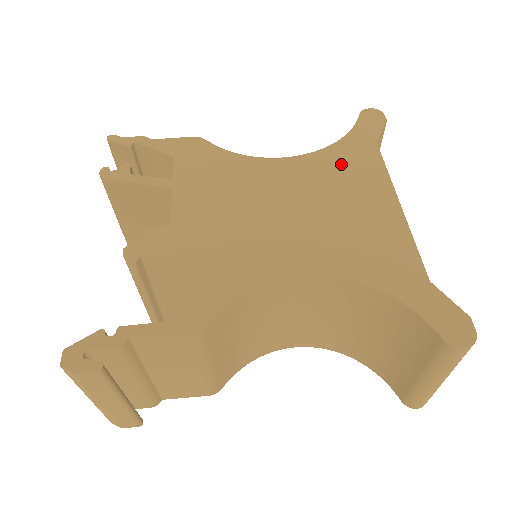
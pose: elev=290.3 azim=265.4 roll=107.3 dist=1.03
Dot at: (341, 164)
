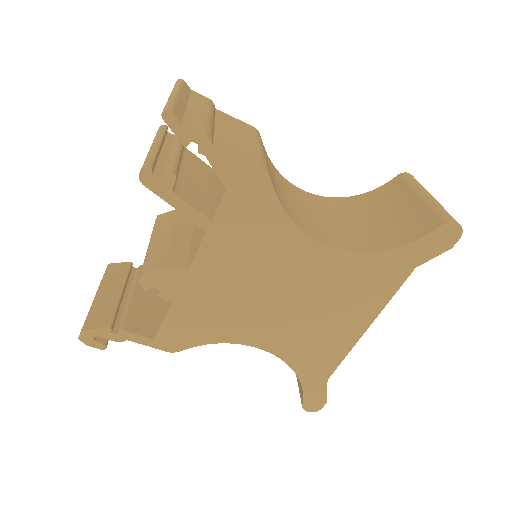
Dot at: (364, 276)
